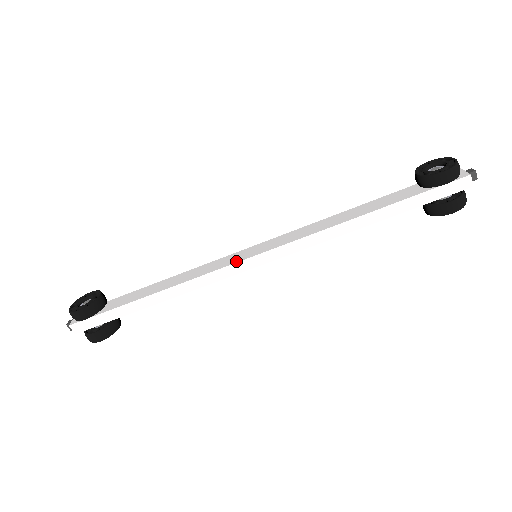
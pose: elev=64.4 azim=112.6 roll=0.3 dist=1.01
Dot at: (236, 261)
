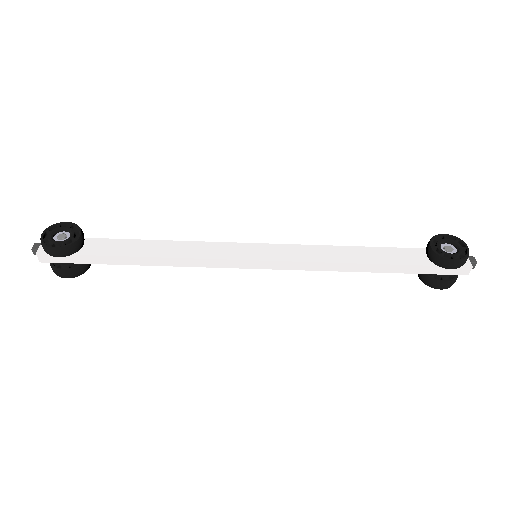
Dot at: (237, 257)
